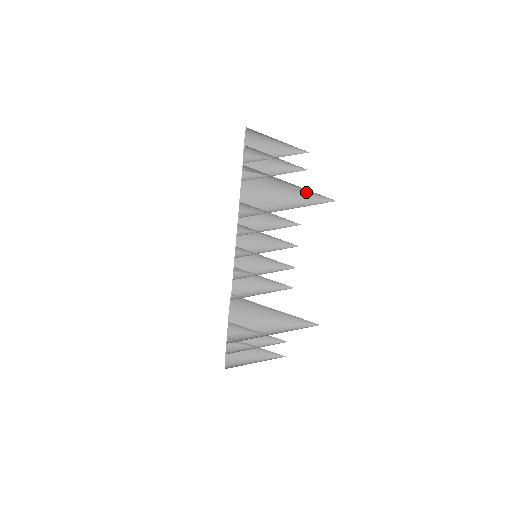
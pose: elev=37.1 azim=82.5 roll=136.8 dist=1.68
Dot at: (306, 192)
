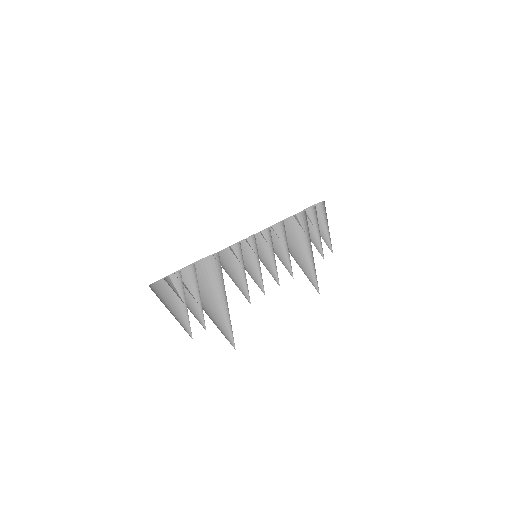
Dot at: (311, 269)
